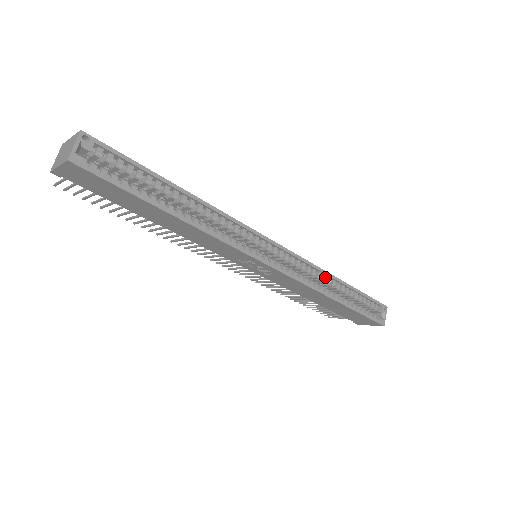
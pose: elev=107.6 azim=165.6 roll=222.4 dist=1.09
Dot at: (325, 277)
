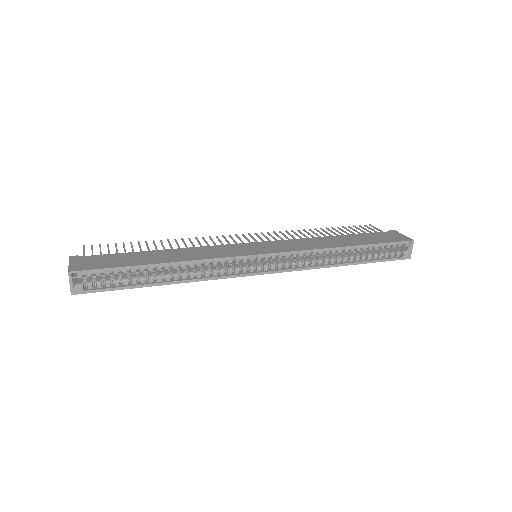
Dot at: (328, 251)
